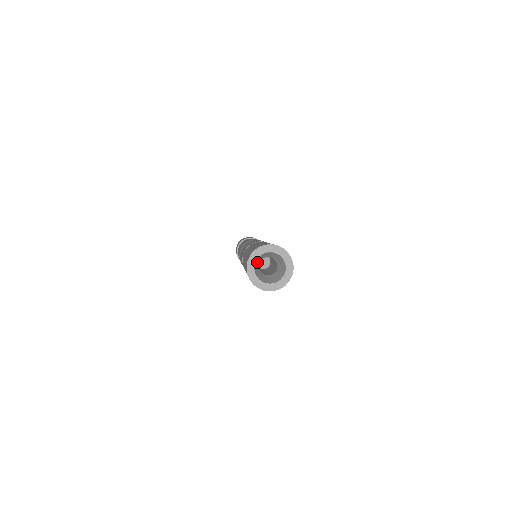
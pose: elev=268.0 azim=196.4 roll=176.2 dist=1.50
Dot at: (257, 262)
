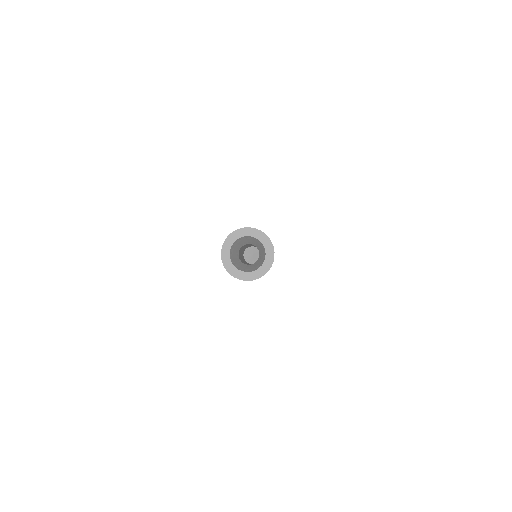
Dot at: (246, 239)
